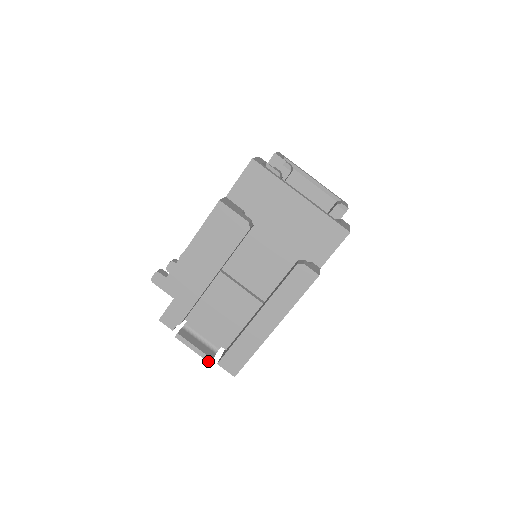
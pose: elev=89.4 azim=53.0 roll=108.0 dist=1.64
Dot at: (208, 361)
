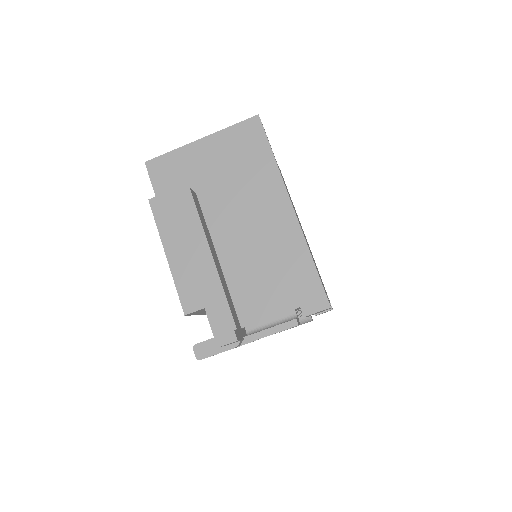
Dot at: (295, 325)
